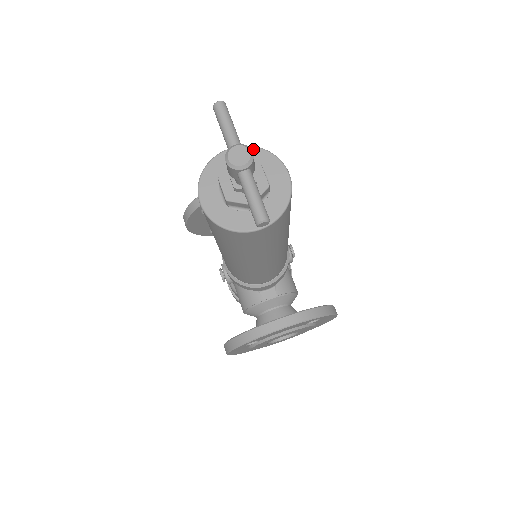
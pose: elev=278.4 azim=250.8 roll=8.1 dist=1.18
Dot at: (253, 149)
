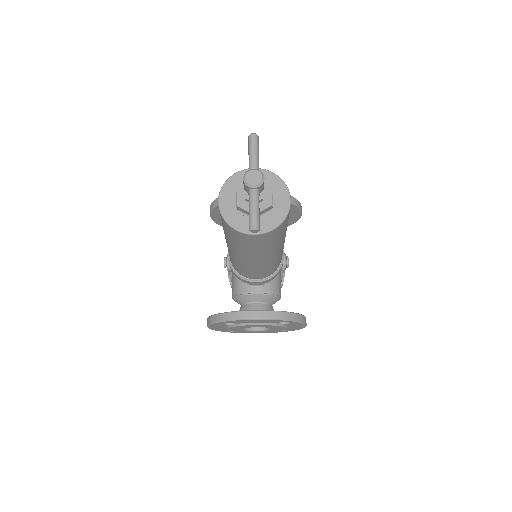
Dot at: (271, 174)
